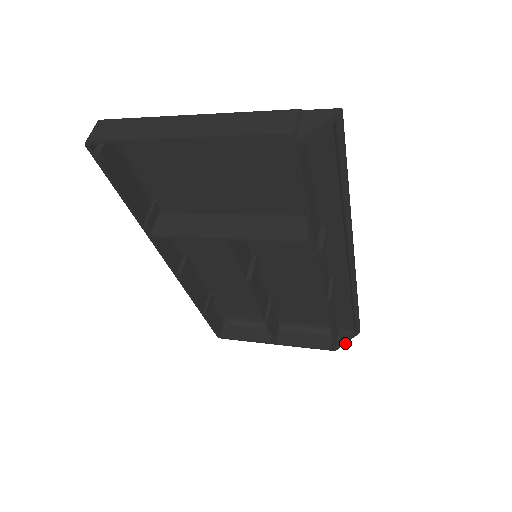
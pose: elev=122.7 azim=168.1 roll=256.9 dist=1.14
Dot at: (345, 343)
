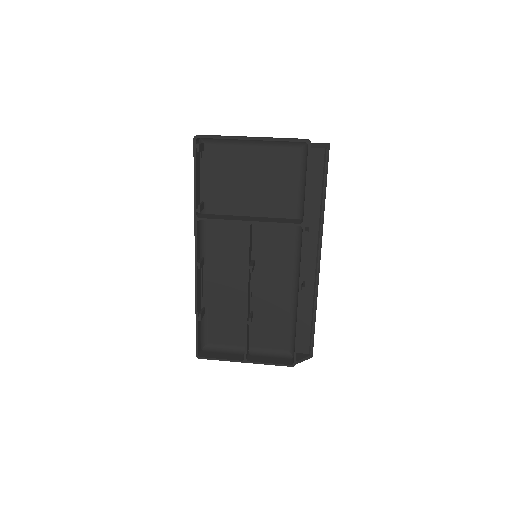
Dot at: (302, 361)
